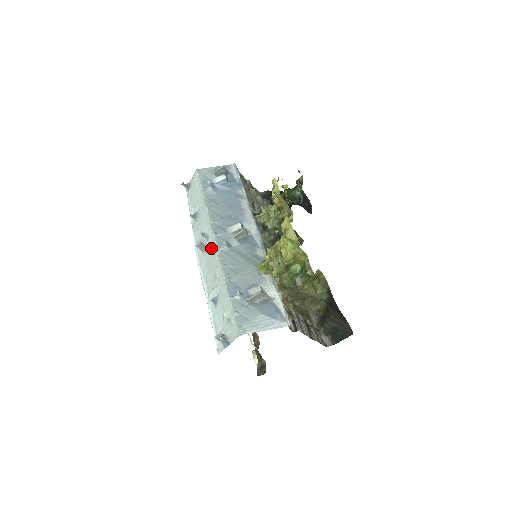
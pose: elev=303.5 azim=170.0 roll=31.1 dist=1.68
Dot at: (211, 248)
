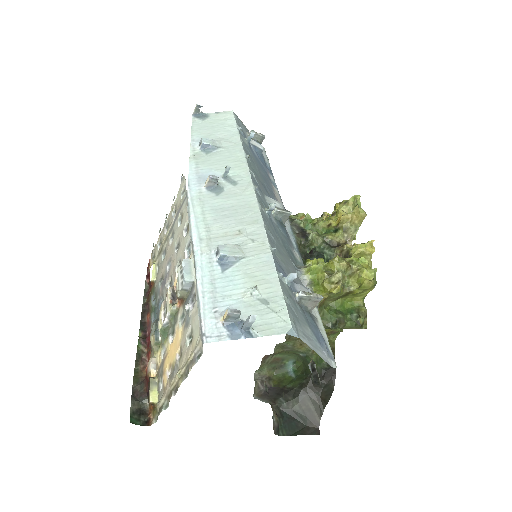
Dot at: (240, 196)
